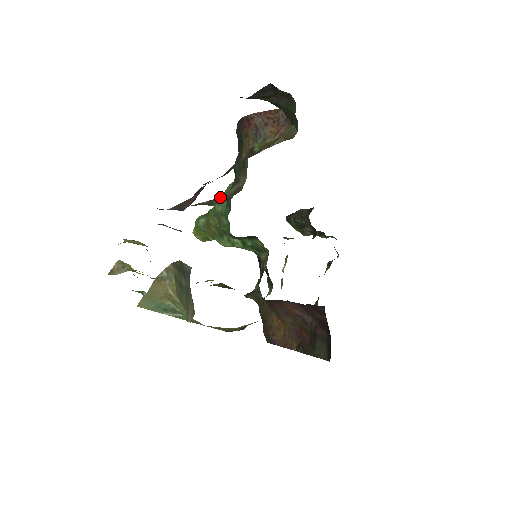
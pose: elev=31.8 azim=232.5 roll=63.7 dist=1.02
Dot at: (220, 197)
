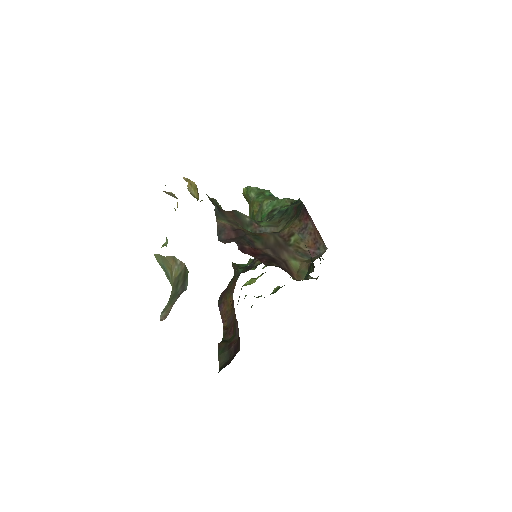
Dot at: (258, 226)
